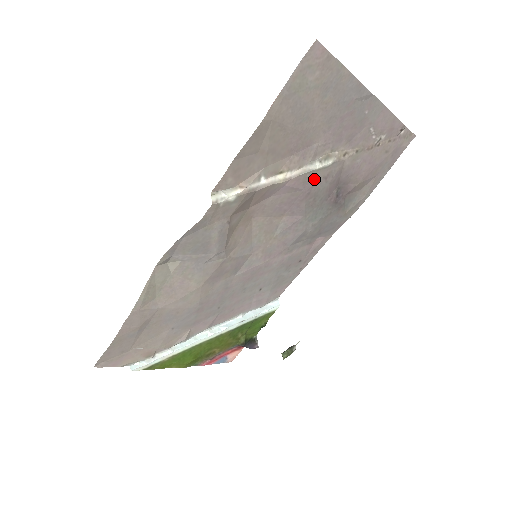
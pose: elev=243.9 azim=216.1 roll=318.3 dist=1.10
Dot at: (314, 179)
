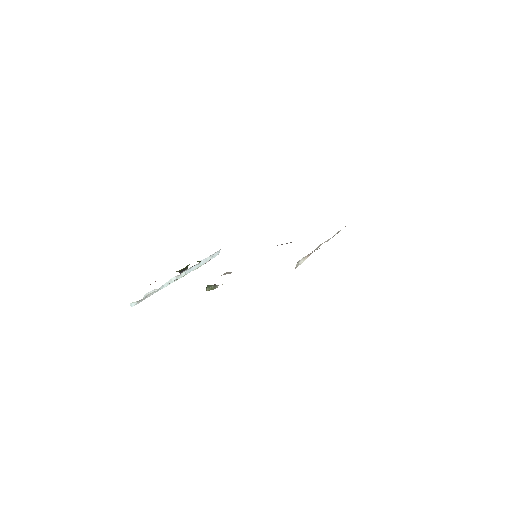
Dot at: occluded
